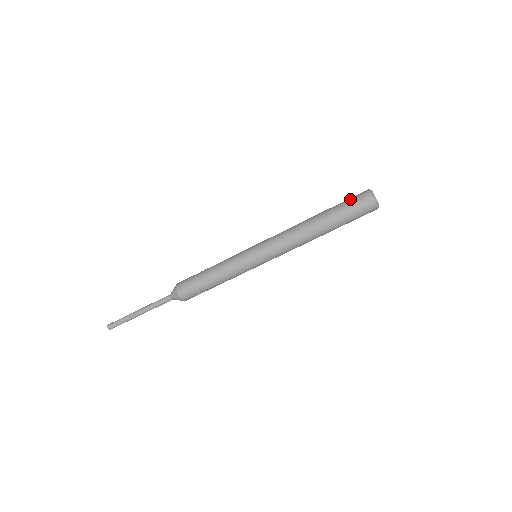
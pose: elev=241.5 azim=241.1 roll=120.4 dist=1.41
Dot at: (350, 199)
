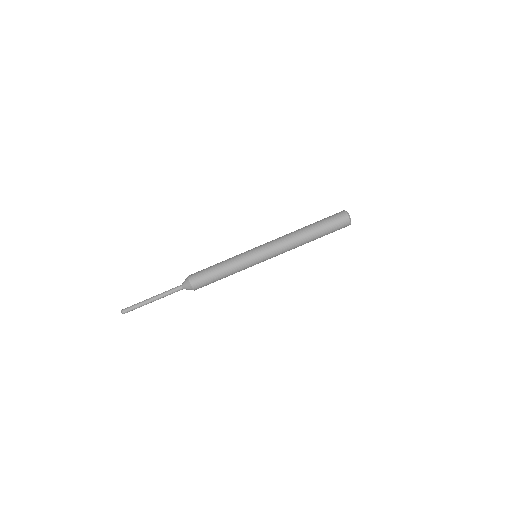
Dot at: occluded
